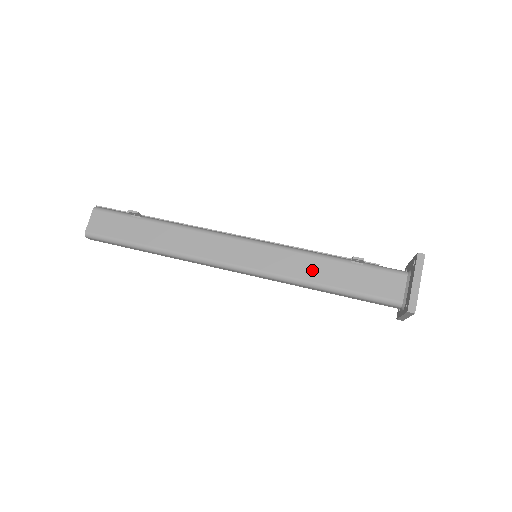
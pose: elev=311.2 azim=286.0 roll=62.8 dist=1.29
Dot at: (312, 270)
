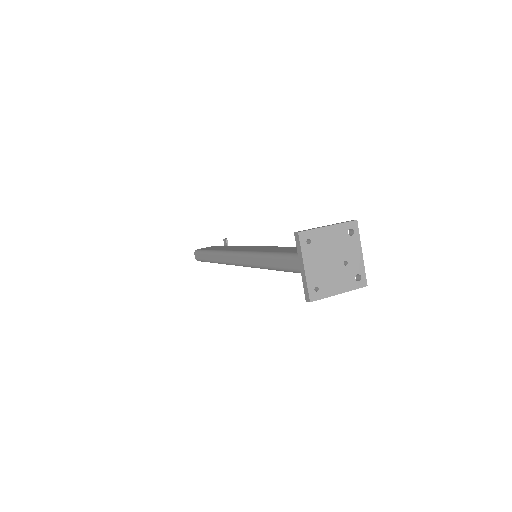
Dot at: (274, 249)
